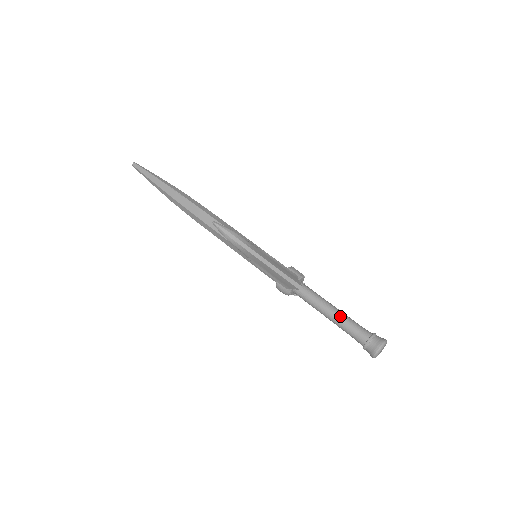
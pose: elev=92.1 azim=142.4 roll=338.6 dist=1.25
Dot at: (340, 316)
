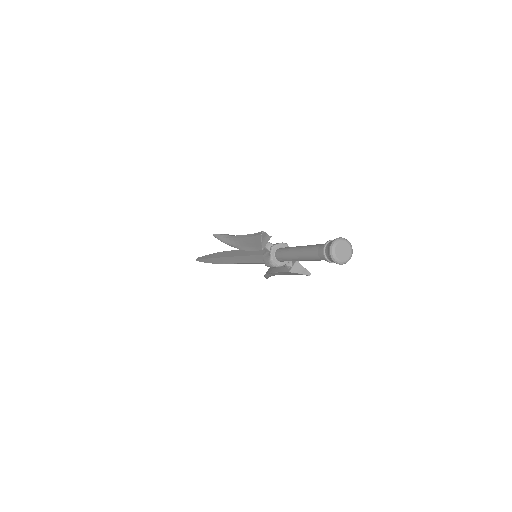
Dot at: (306, 246)
